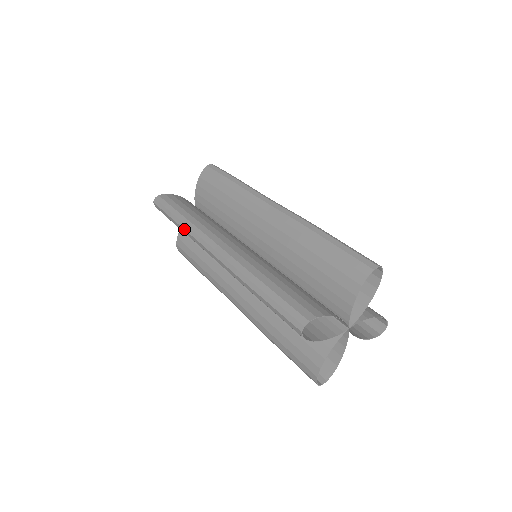
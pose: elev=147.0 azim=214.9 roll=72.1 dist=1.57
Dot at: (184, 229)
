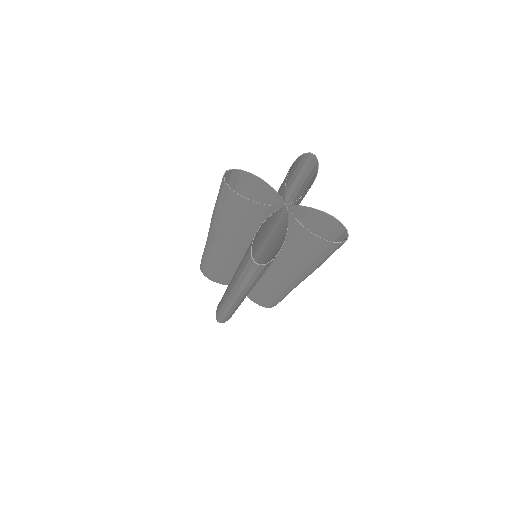
Dot at: (204, 248)
